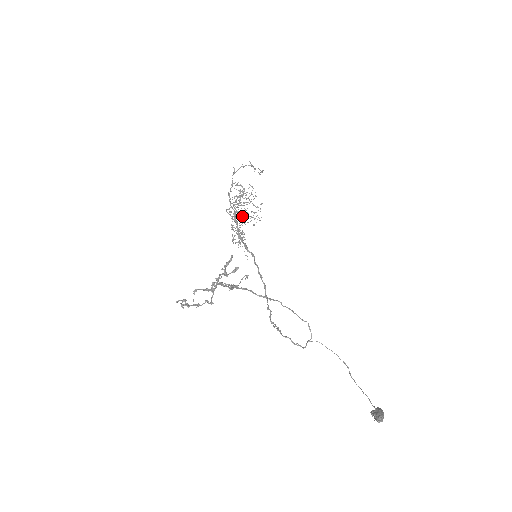
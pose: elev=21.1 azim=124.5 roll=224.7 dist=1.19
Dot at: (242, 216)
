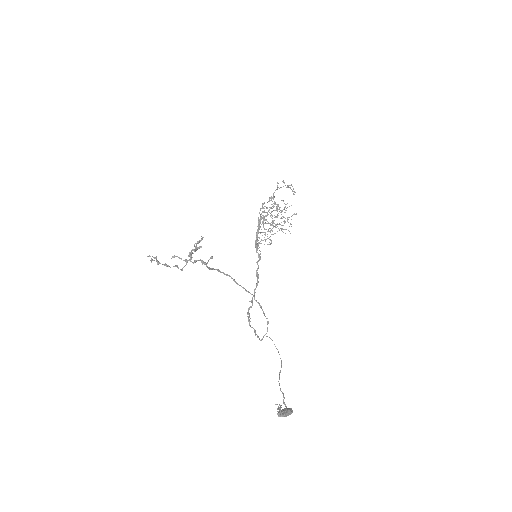
Dot at: (264, 223)
